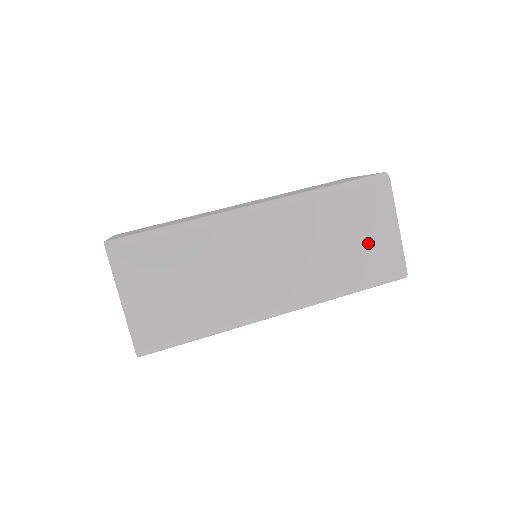
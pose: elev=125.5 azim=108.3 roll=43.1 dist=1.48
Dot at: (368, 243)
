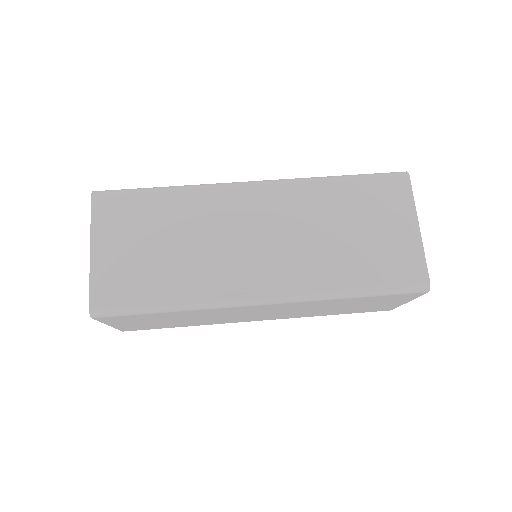
Dot at: (380, 239)
